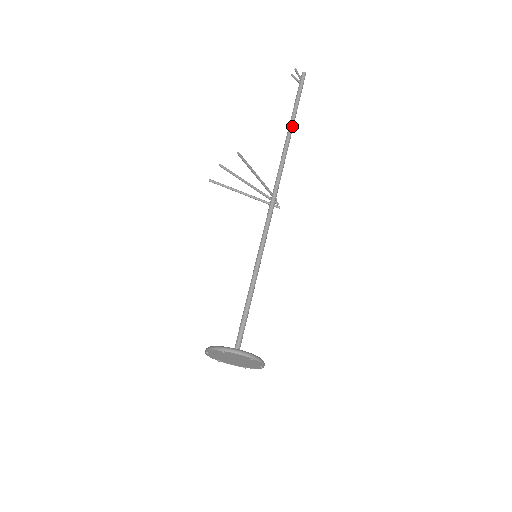
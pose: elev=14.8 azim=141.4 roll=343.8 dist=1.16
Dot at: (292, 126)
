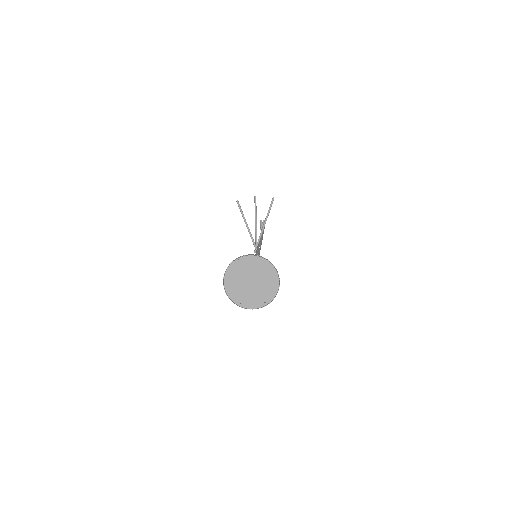
Dot at: occluded
